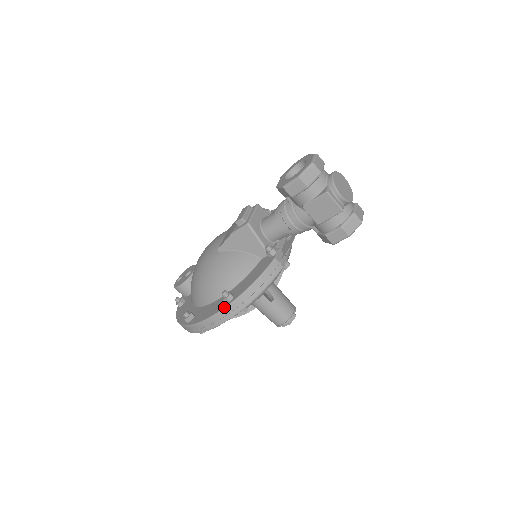
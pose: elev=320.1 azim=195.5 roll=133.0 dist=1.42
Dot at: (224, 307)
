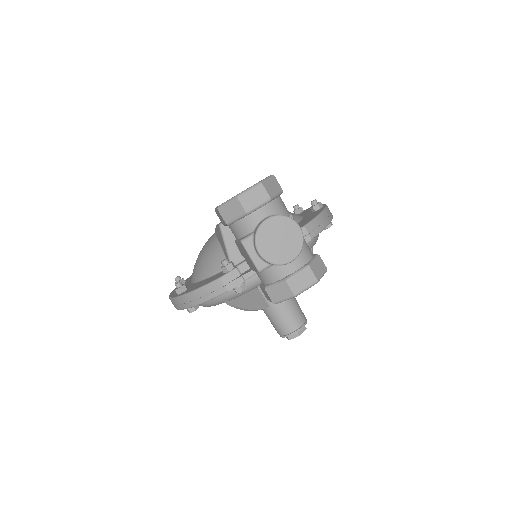
Dot at: (173, 297)
